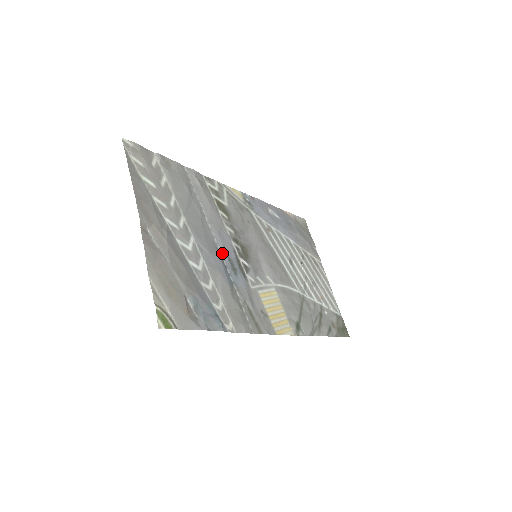
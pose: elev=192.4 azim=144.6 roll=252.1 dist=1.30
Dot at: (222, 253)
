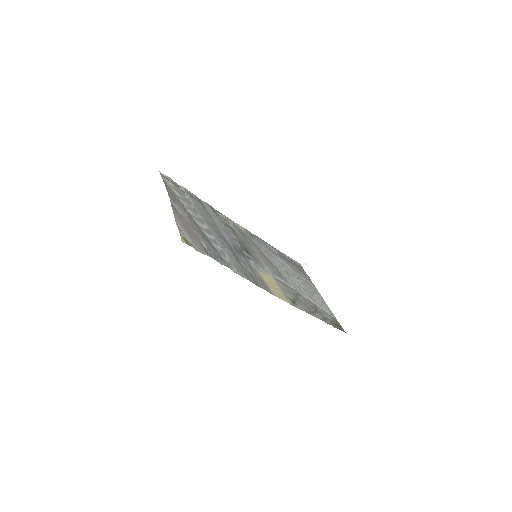
Dot at: (228, 242)
